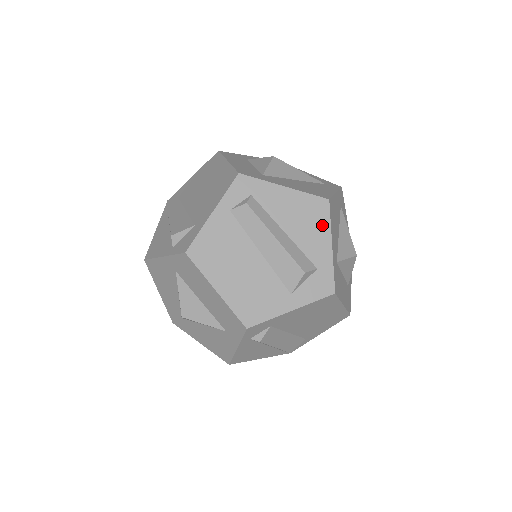
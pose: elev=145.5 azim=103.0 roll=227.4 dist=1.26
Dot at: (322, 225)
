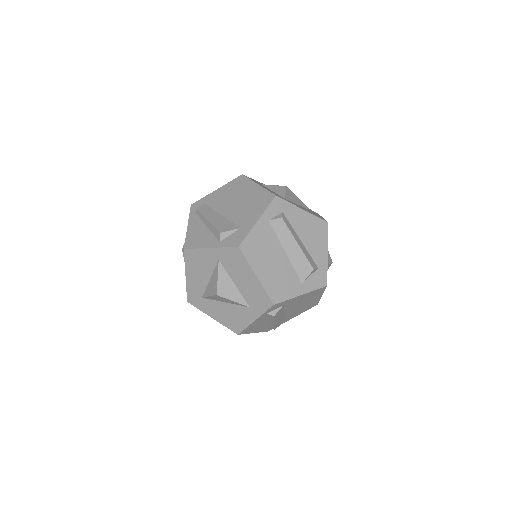
Dot at: (323, 239)
